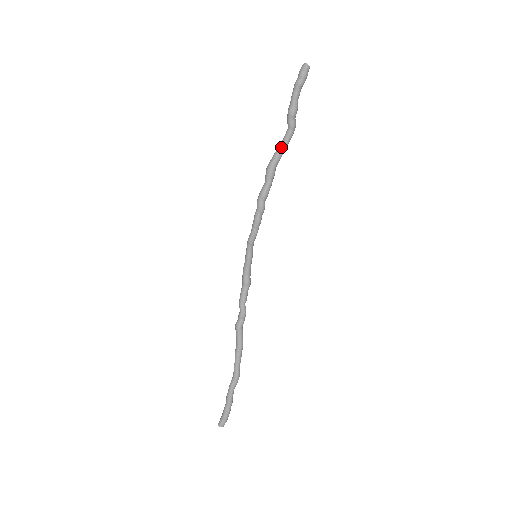
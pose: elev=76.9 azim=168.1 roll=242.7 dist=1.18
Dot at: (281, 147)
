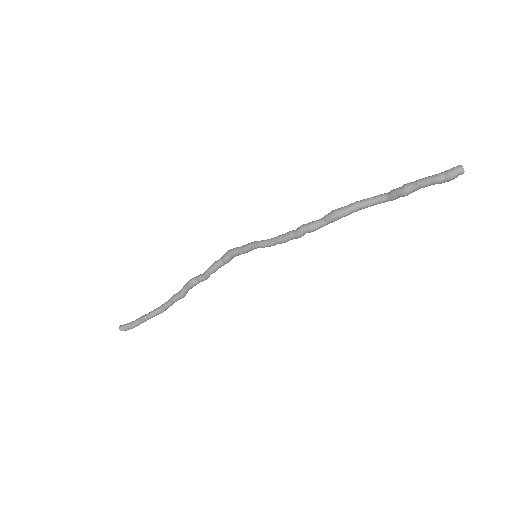
Dot at: (365, 207)
